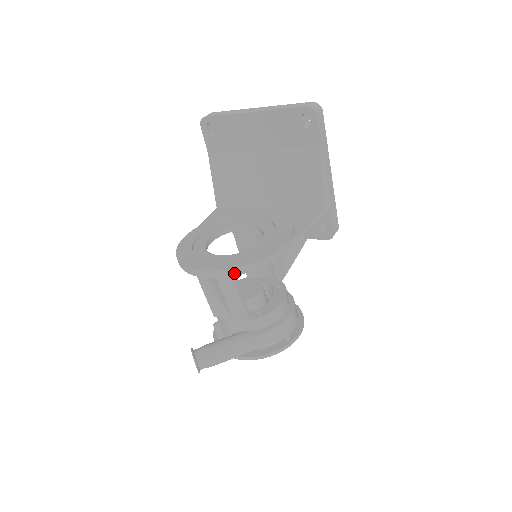
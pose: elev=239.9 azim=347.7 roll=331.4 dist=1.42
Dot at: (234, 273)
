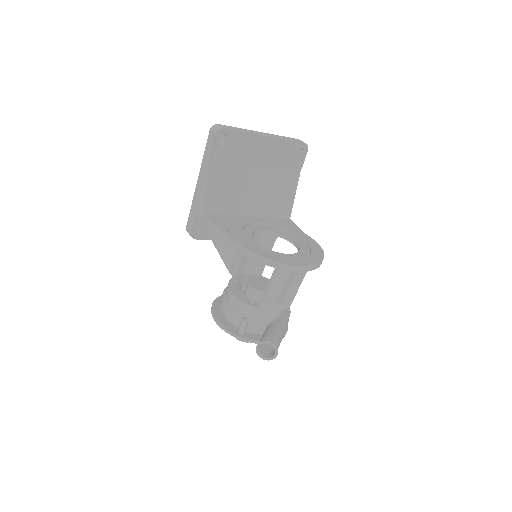
Dot at: (319, 265)
